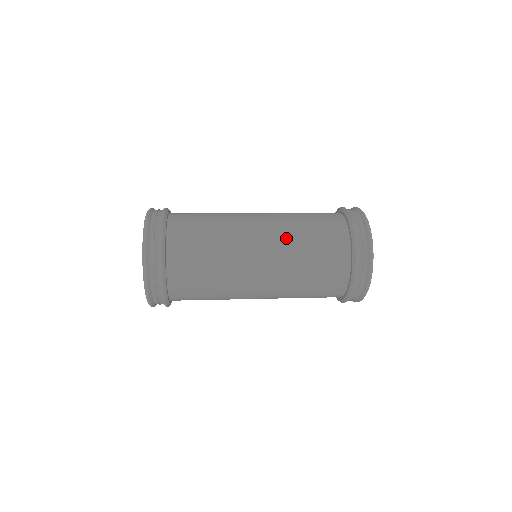
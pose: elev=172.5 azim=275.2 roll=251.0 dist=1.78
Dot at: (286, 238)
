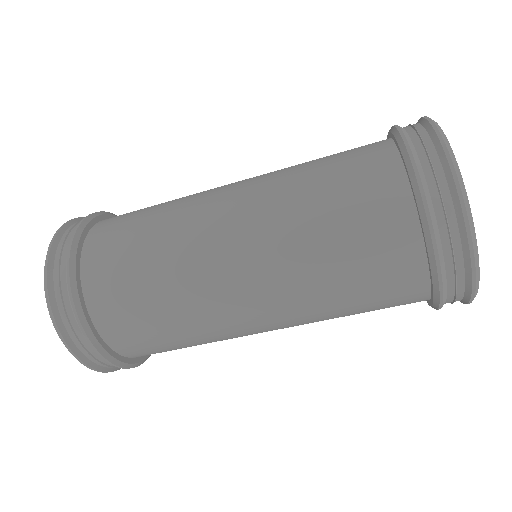
Dot at: occluded
